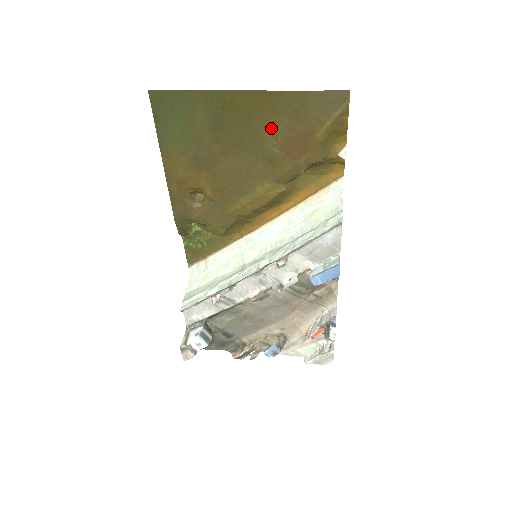
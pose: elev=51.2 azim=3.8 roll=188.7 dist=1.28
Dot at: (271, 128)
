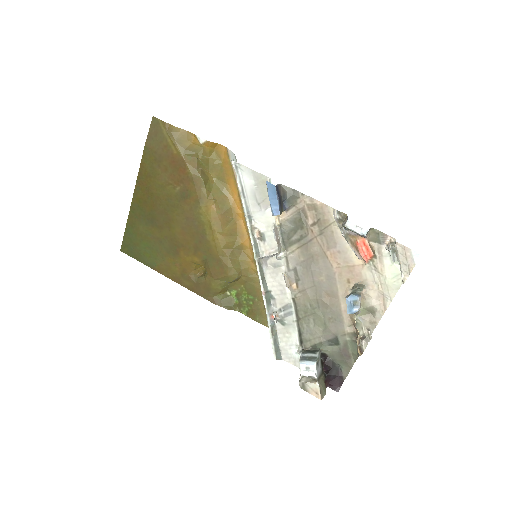
Dot at: (162, 184)
